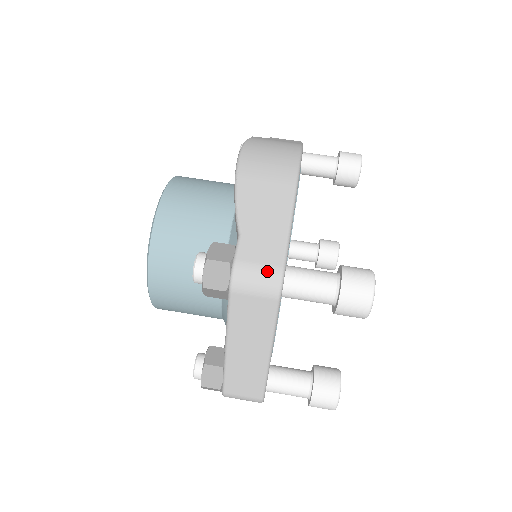
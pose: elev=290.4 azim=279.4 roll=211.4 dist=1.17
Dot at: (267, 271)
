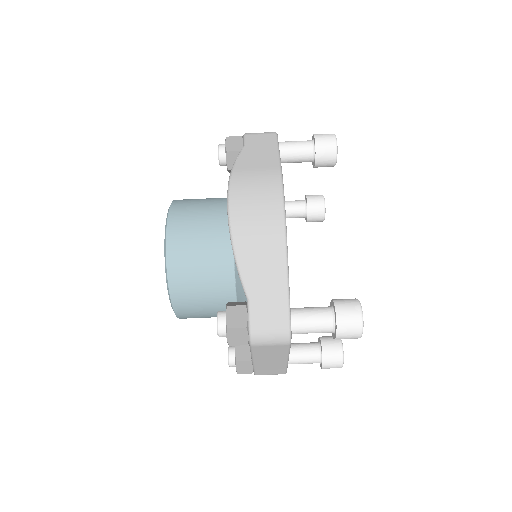
Dot at: (277, 330)
